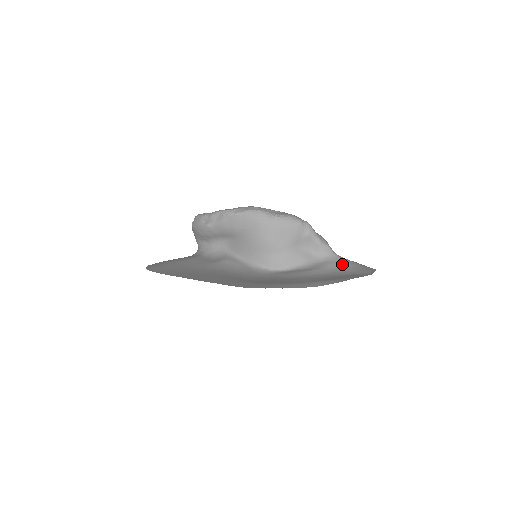
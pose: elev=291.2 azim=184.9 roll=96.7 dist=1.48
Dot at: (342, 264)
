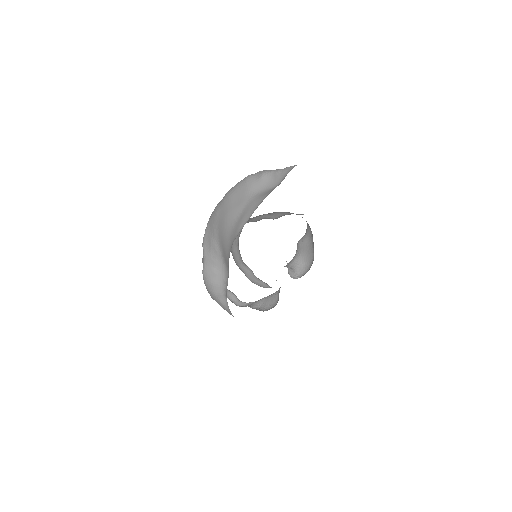
Dot at: occluded
